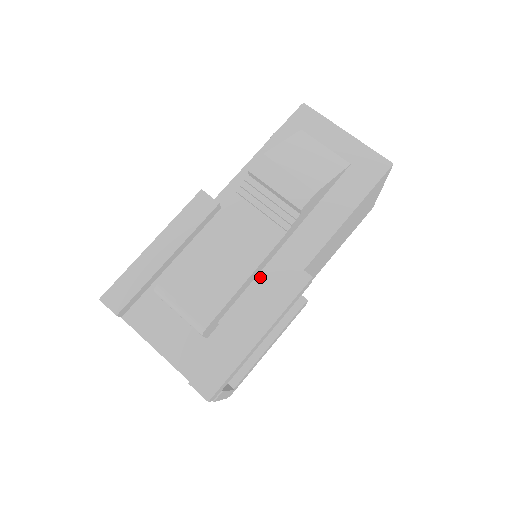
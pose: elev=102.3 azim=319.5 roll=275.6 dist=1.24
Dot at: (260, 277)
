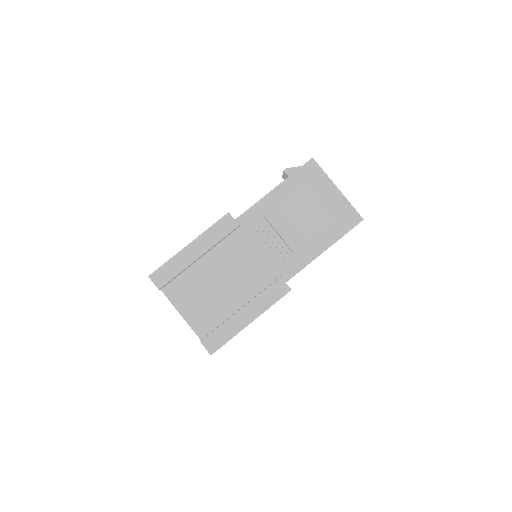
Dot at: (257, 281)
